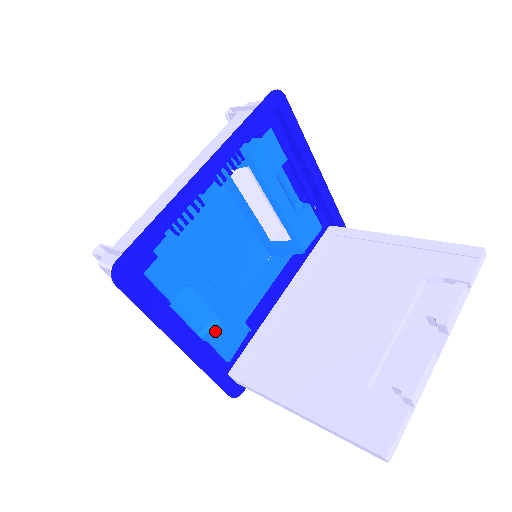
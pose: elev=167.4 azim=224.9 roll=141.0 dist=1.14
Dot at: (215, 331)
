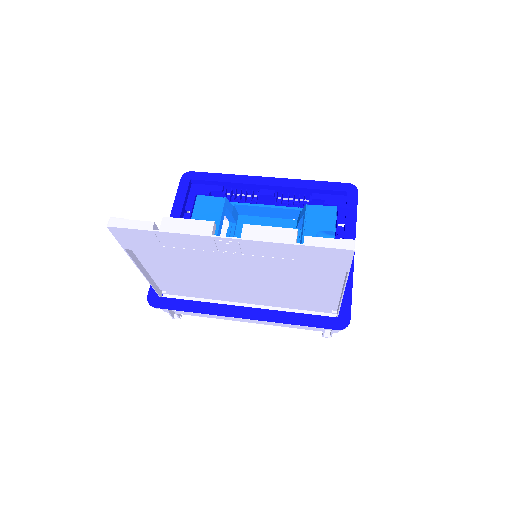
Dot at: occluded
